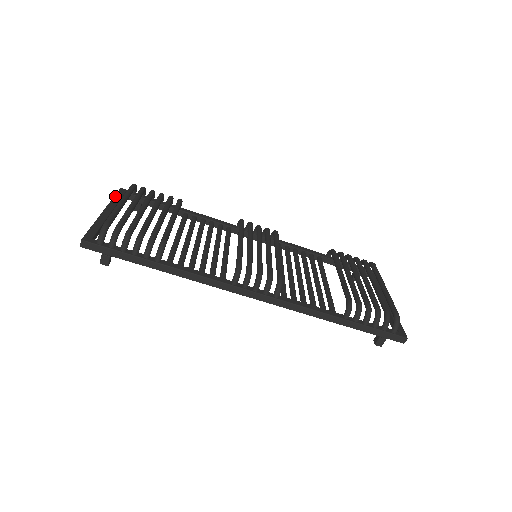
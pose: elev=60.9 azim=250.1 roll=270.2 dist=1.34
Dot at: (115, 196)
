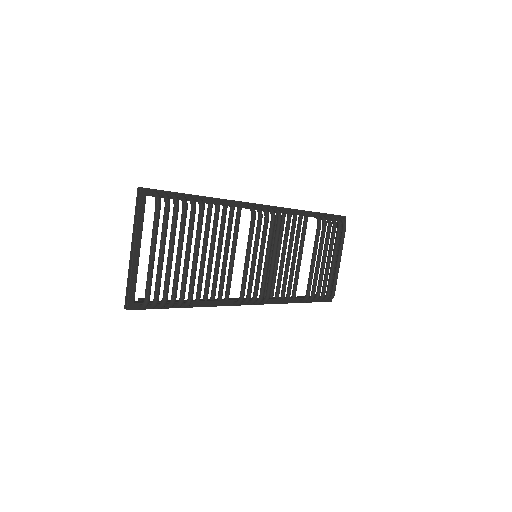
Dot at: (138, 213)
